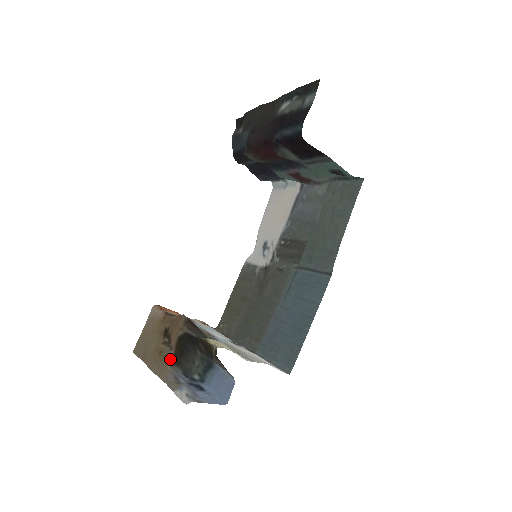
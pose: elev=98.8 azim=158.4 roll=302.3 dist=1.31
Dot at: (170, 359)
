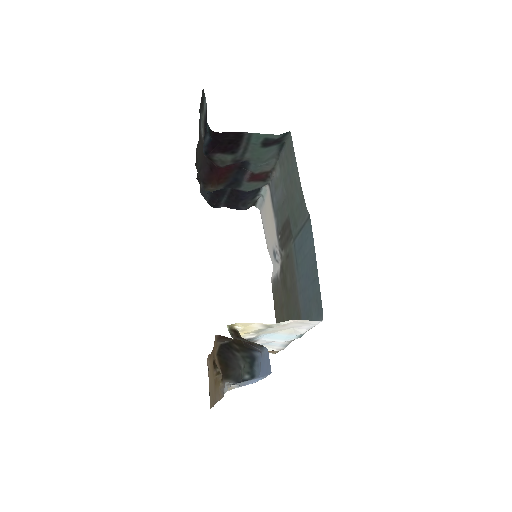
Dot at: occluded
